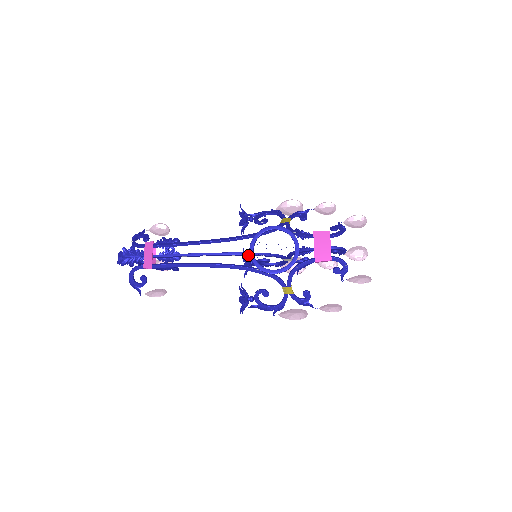
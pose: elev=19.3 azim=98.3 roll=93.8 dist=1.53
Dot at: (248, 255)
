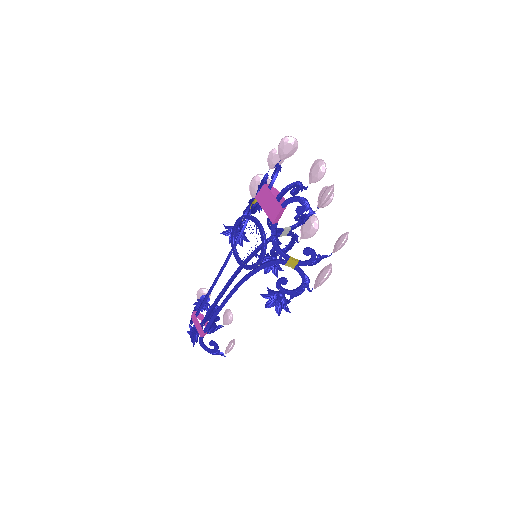
Dot at: (247, 262)
